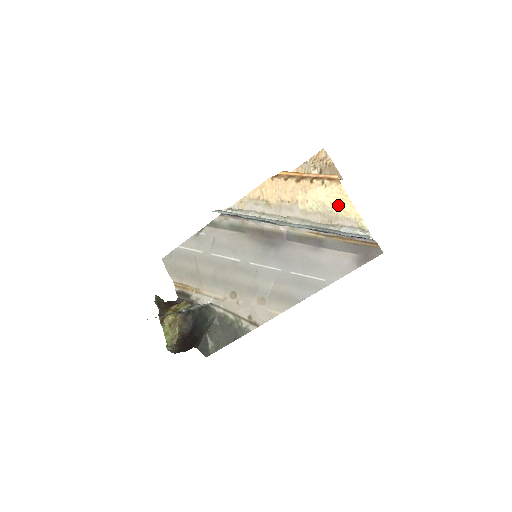
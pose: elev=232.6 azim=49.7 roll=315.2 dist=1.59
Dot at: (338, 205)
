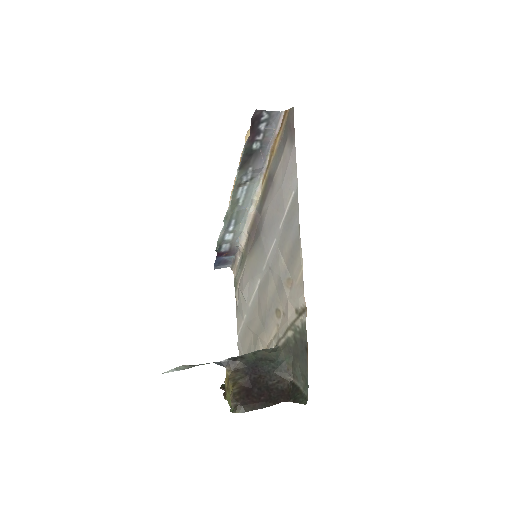
Dot at: occluded
